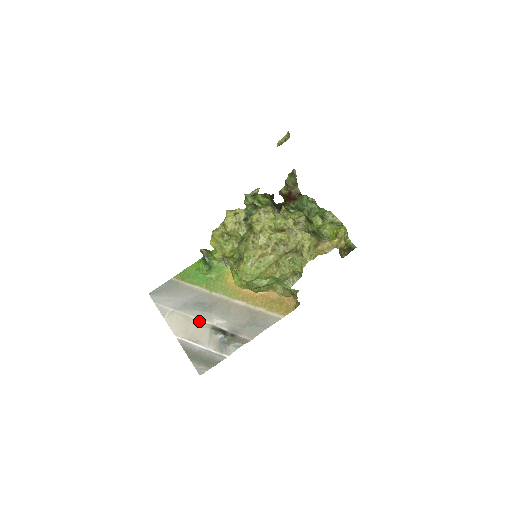
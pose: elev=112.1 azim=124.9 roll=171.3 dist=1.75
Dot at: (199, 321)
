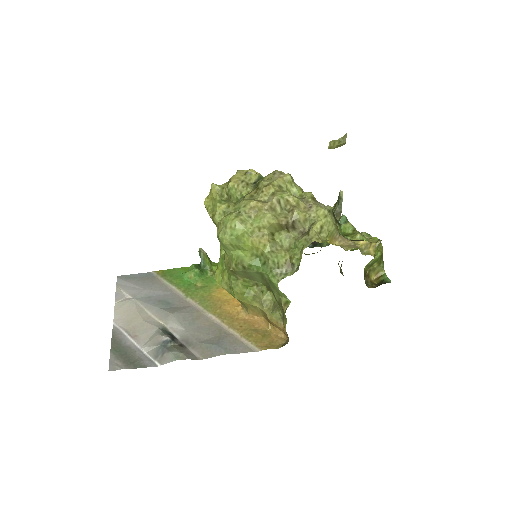
Dot at: (152, 317)
